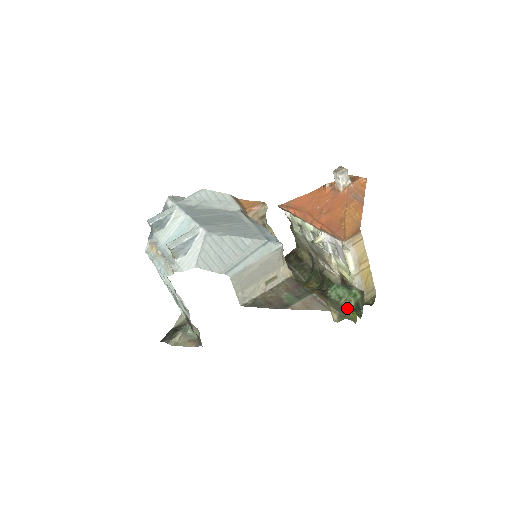
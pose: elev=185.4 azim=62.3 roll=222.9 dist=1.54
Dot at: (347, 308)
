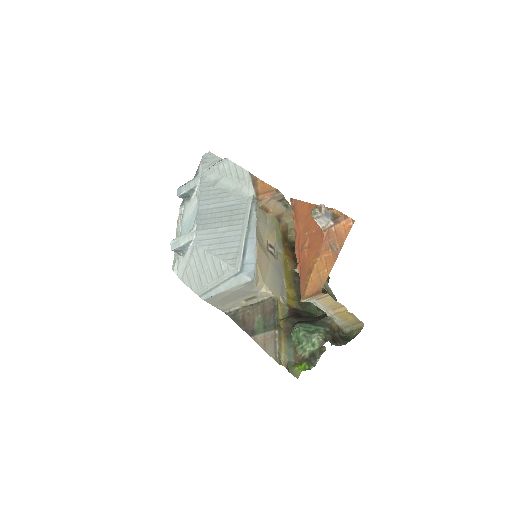
Dot at: (300, 356)
